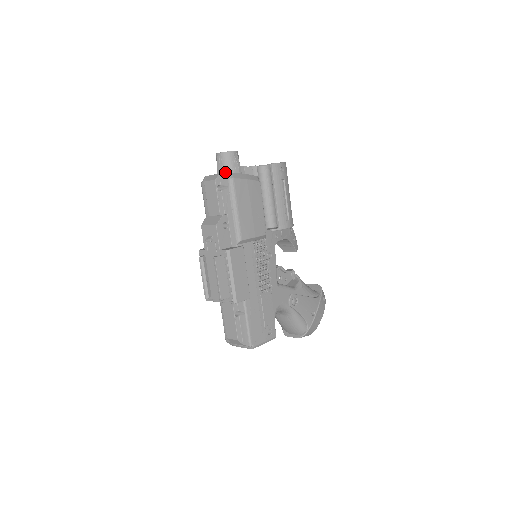
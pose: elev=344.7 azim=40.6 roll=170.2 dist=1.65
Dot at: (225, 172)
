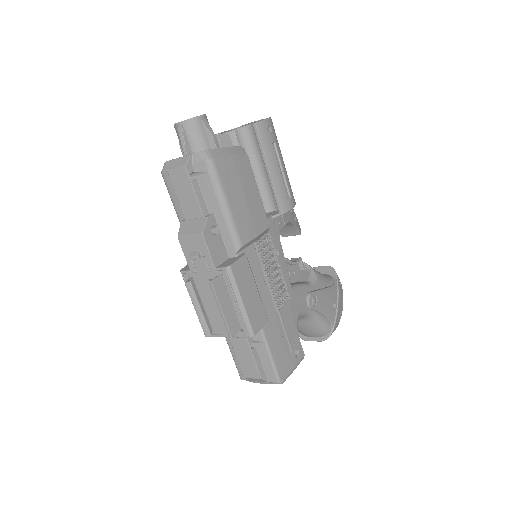
Dot at: (195, 150)
